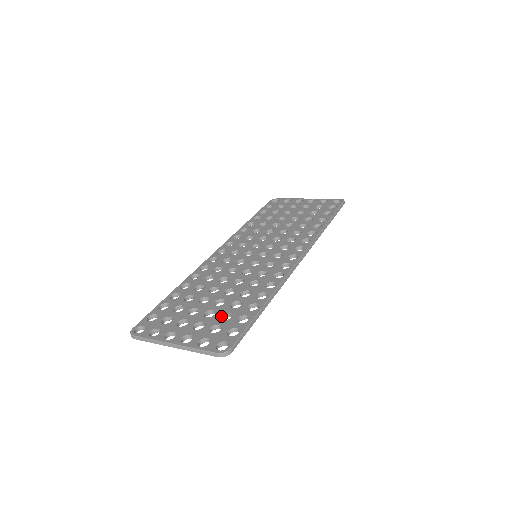
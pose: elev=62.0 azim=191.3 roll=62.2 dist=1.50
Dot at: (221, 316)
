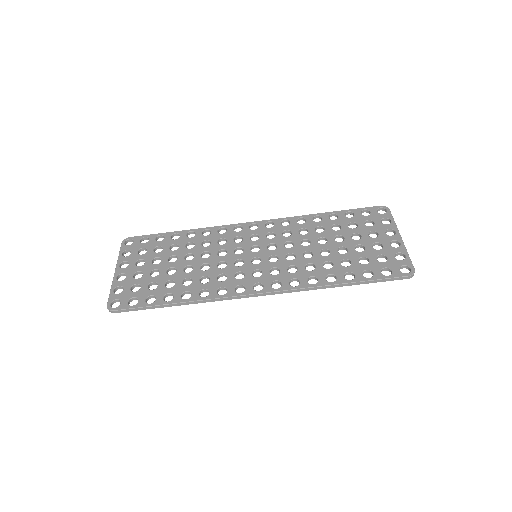
Dot at: (153, 282)
